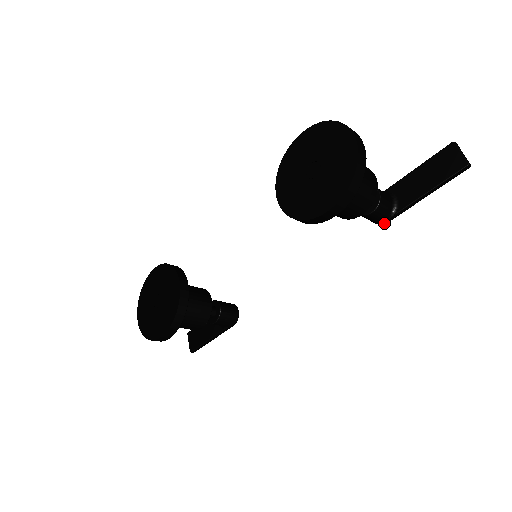
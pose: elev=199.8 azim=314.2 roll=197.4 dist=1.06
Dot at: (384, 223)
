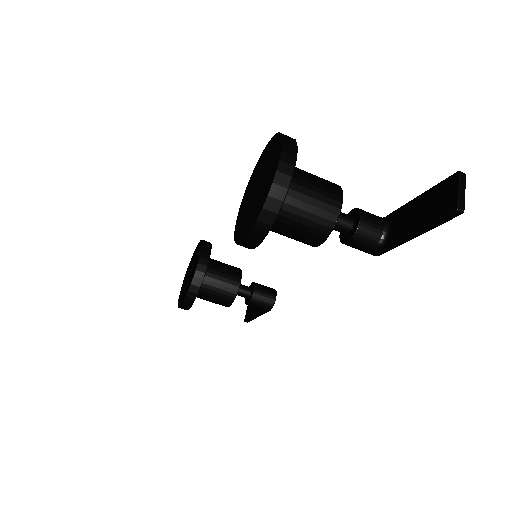
Dot at: (375, 255)
